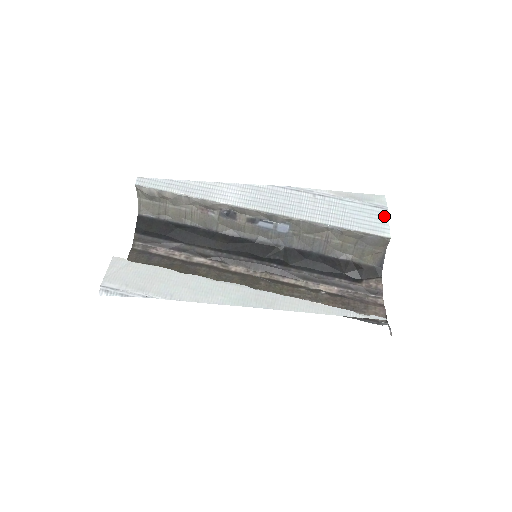
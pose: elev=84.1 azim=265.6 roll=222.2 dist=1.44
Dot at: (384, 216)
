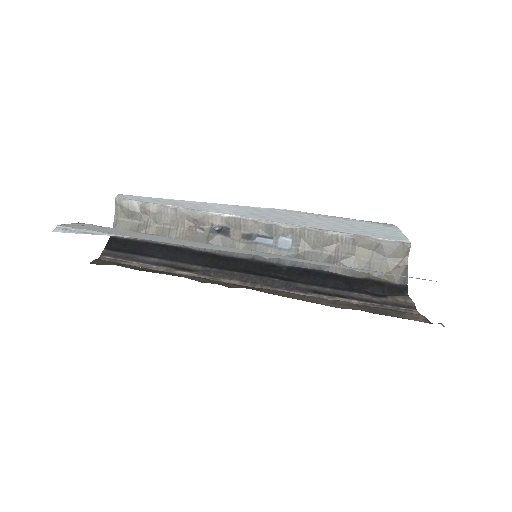
Dot at: (397, 231)
